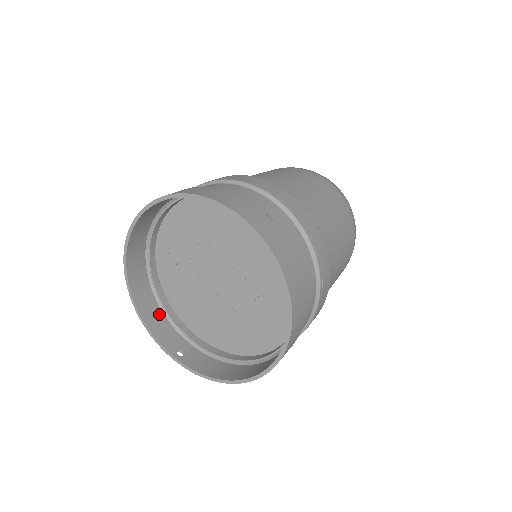
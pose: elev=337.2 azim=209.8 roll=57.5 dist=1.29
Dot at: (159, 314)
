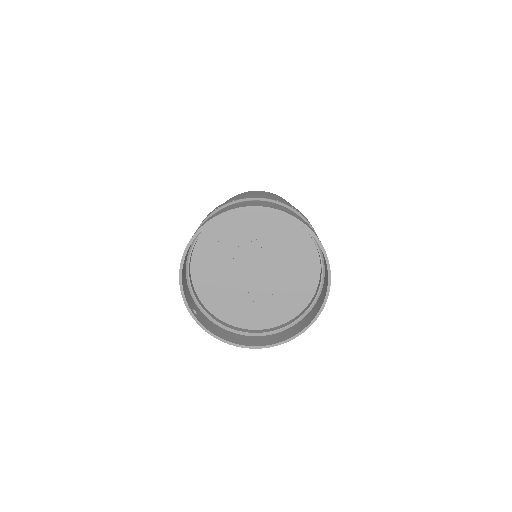
Dot at: (185, 275)
